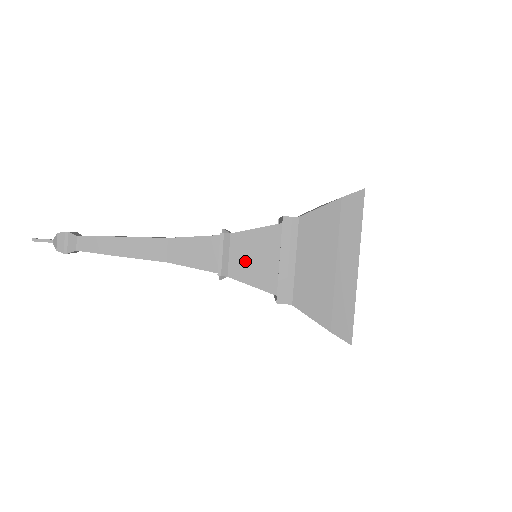
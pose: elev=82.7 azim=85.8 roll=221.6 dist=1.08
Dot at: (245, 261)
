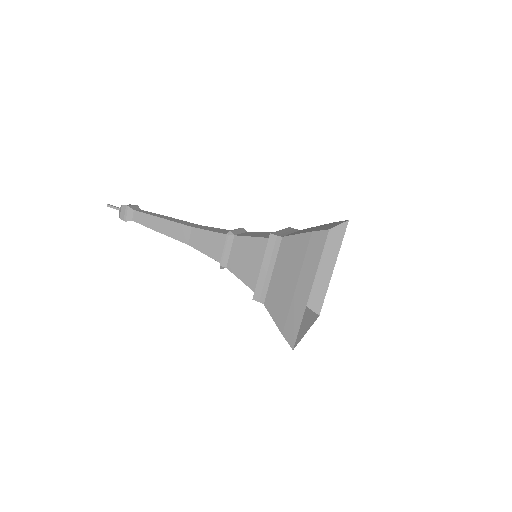
Dot at: (252, 234)
